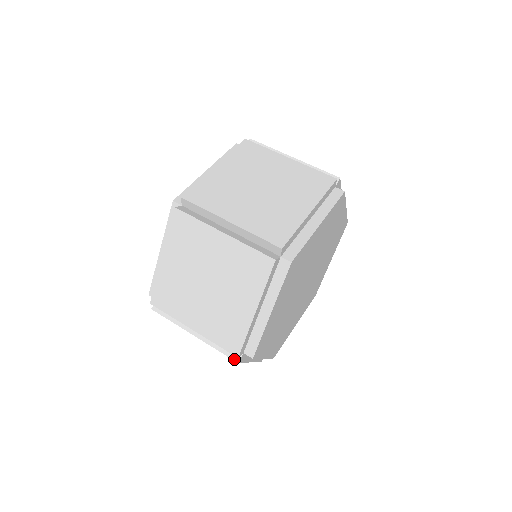
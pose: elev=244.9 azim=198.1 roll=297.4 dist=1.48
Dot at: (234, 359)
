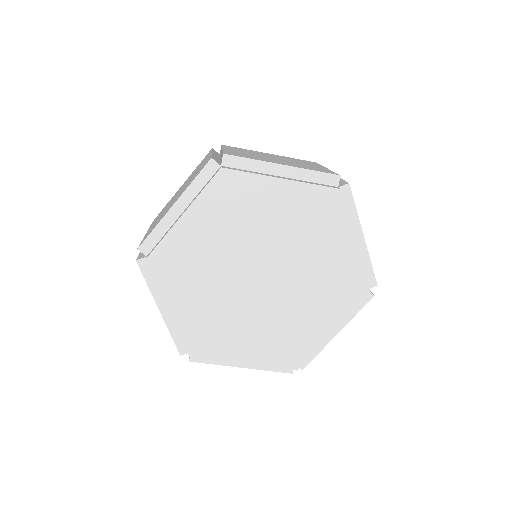
Dot at: (138, 258)
